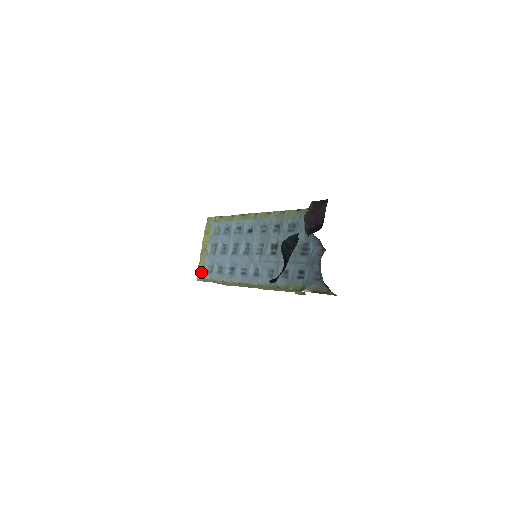
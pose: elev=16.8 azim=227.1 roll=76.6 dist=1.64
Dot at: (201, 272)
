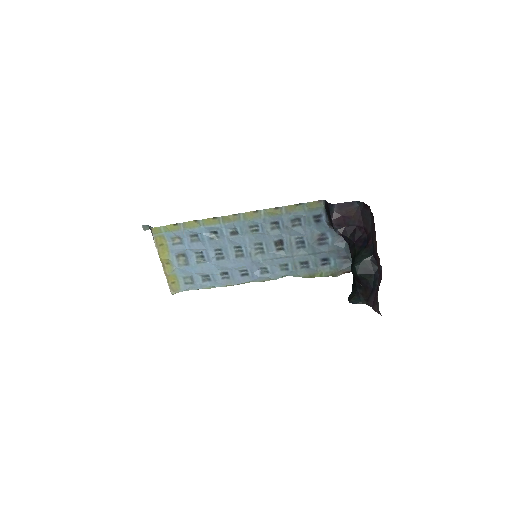
Dot at: (176, 286)
